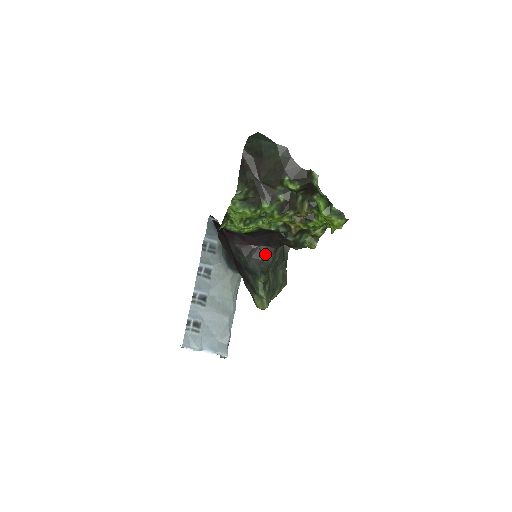
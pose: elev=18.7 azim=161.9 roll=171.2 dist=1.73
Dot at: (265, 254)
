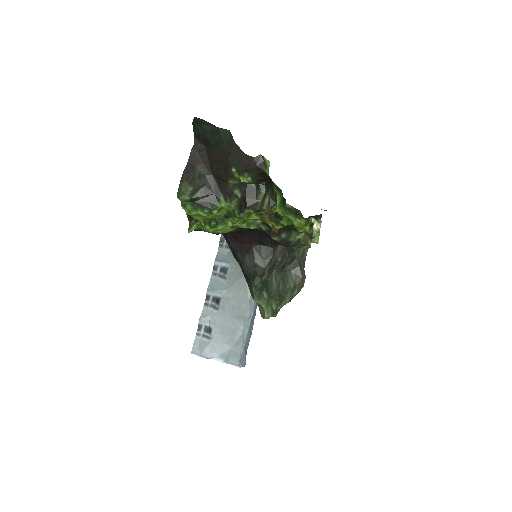
Dot at: (260, 255)
